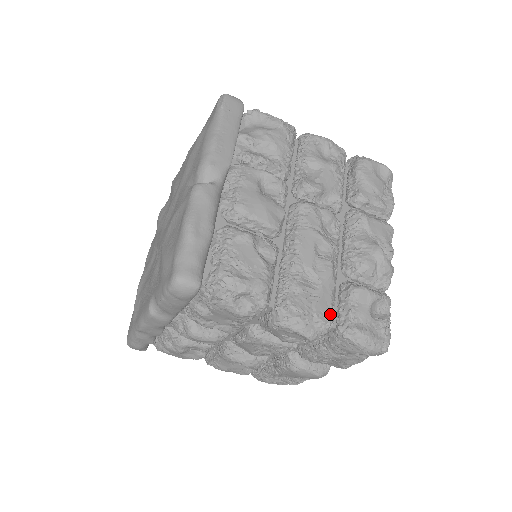
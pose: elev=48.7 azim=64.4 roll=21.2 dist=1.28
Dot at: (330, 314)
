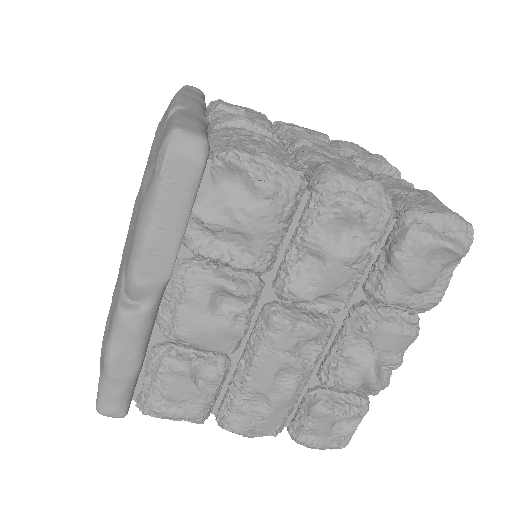
Dot at: (278, 429)
